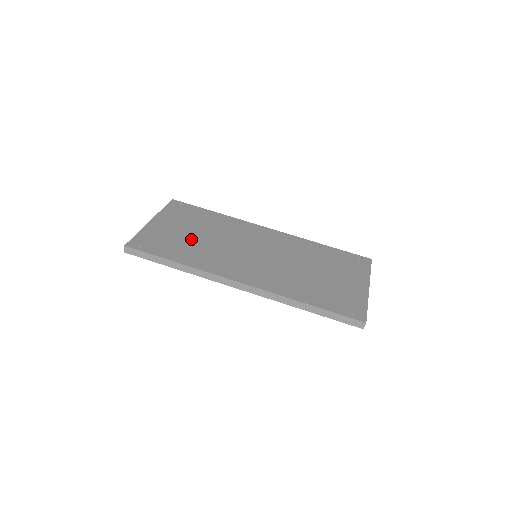
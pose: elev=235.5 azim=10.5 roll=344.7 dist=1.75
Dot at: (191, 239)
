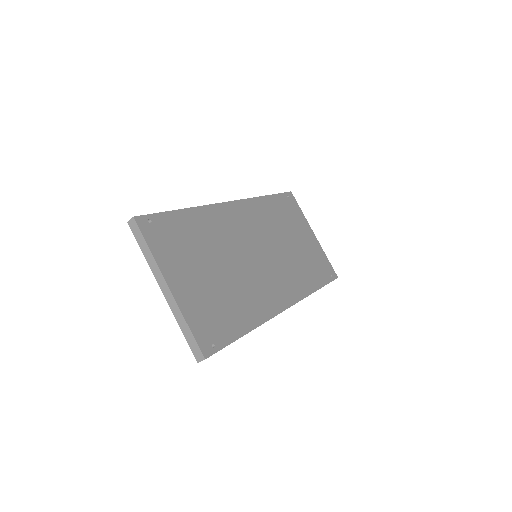
Dot at: (221, 284)
